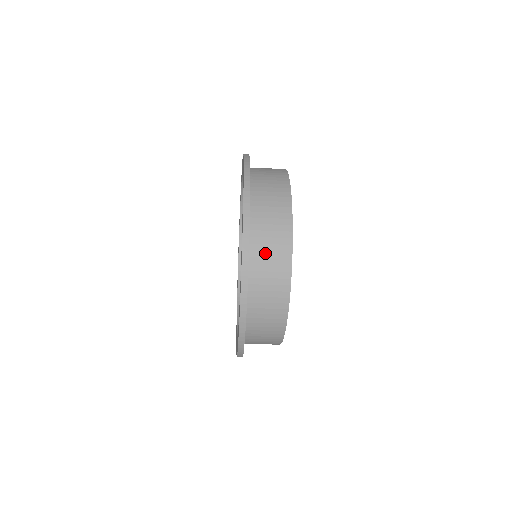
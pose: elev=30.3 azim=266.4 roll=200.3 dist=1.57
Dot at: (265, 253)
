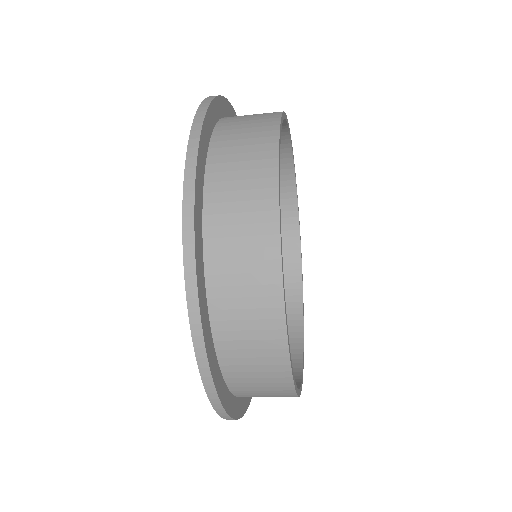
Dot at: (232, 253)
